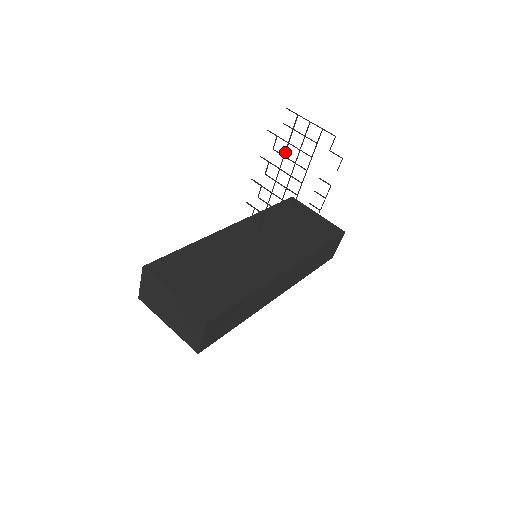
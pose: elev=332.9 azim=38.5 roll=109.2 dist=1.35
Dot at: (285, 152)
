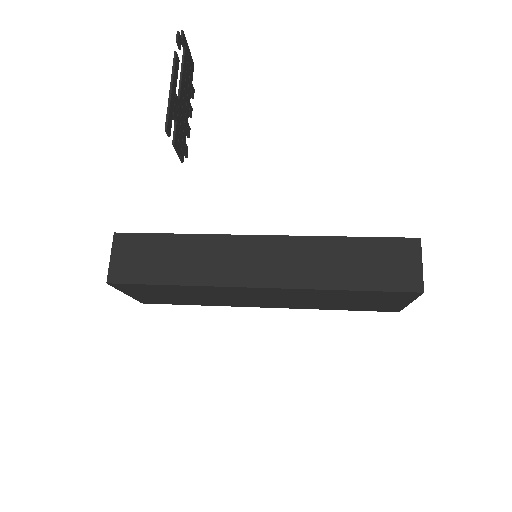
Dot at: (188, 82)
